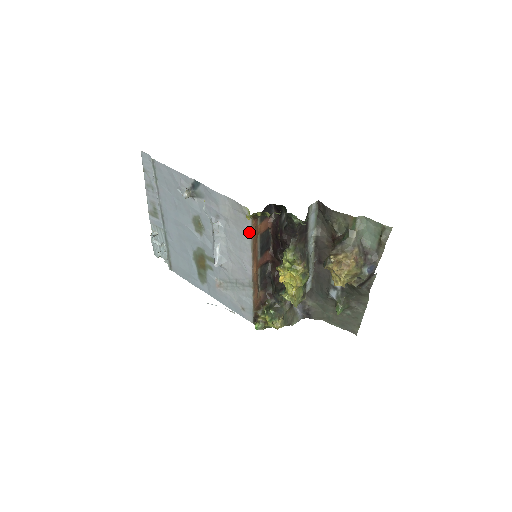
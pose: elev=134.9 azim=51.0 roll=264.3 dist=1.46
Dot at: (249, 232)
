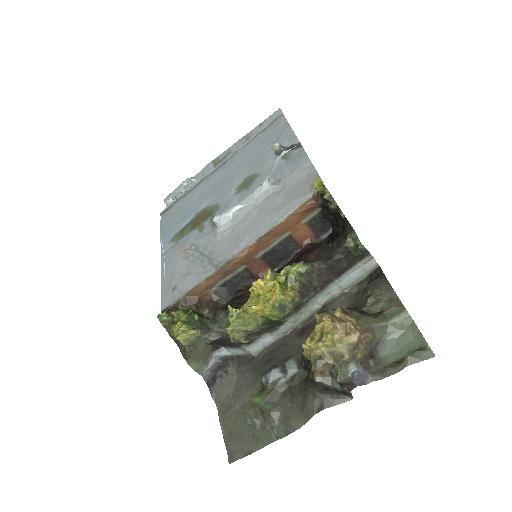
Dot at: (292, 208)
